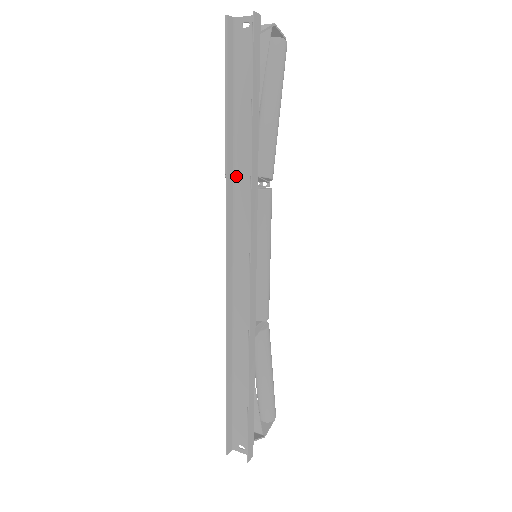
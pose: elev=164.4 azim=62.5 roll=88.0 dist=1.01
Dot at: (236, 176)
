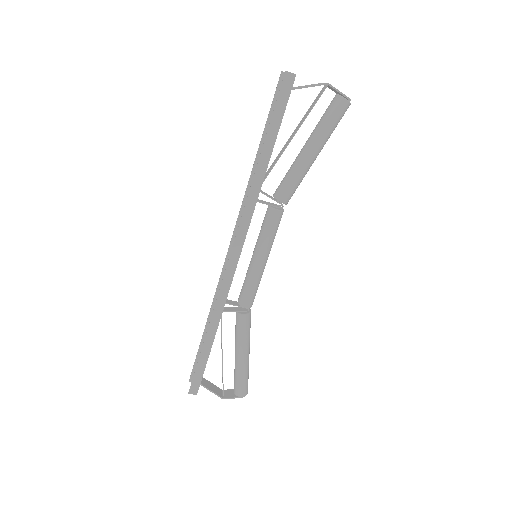
Dot at: occluded
